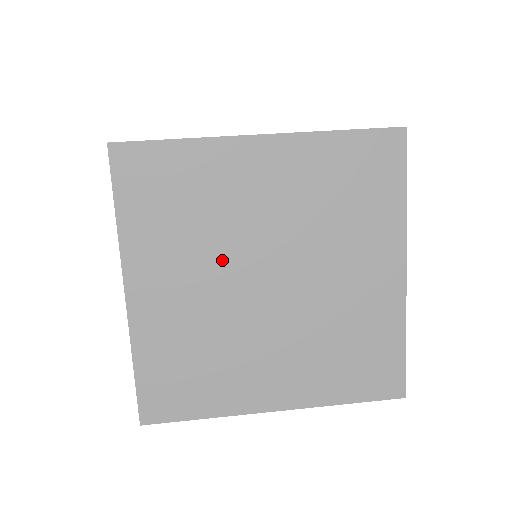
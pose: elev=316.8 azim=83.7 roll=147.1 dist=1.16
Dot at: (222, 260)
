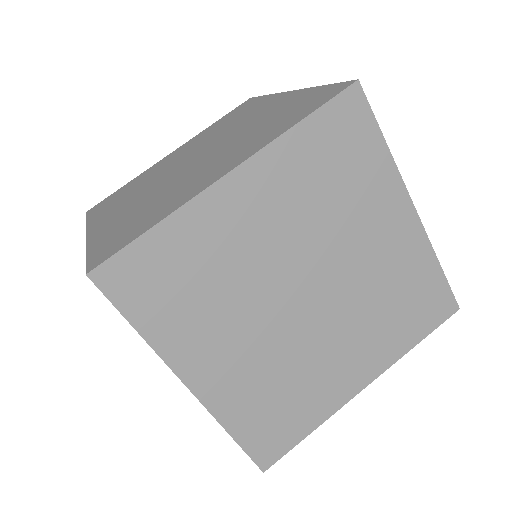
Dot at: (256, 305)
